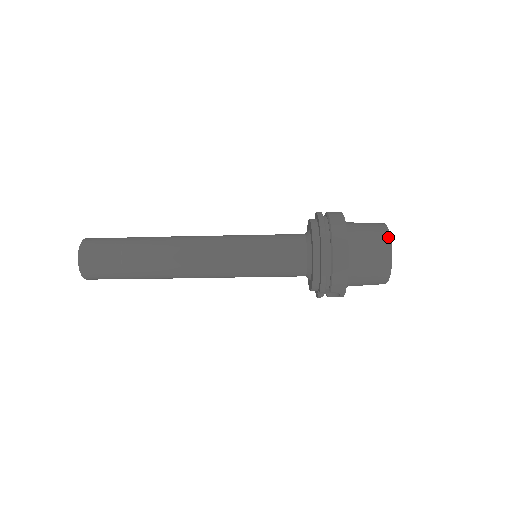
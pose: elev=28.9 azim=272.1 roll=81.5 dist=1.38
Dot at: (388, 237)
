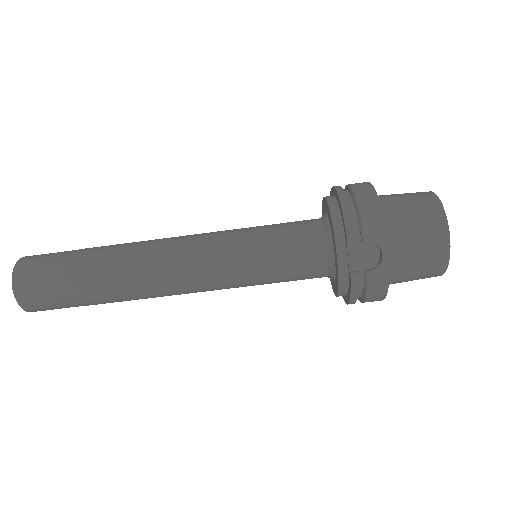
Dot at: occluded
